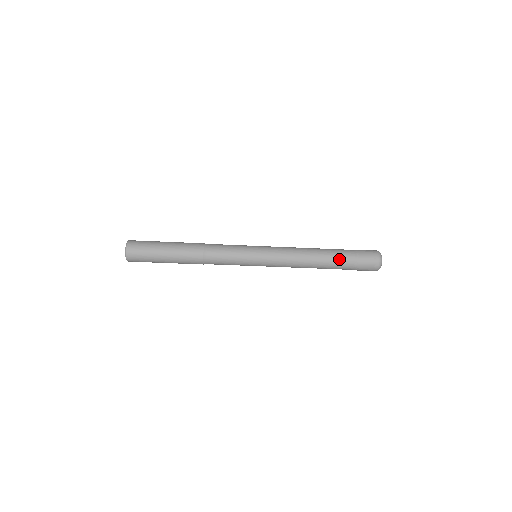
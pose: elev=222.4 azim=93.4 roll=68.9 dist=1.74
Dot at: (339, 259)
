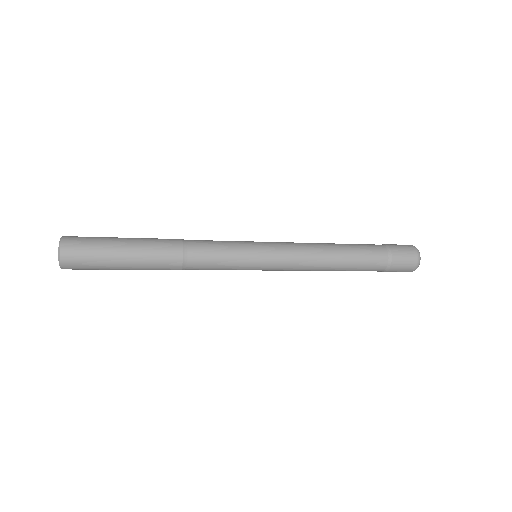
Dot at: (367, 267)
